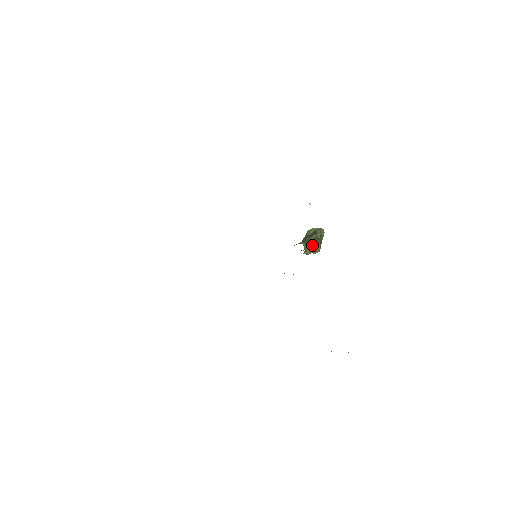
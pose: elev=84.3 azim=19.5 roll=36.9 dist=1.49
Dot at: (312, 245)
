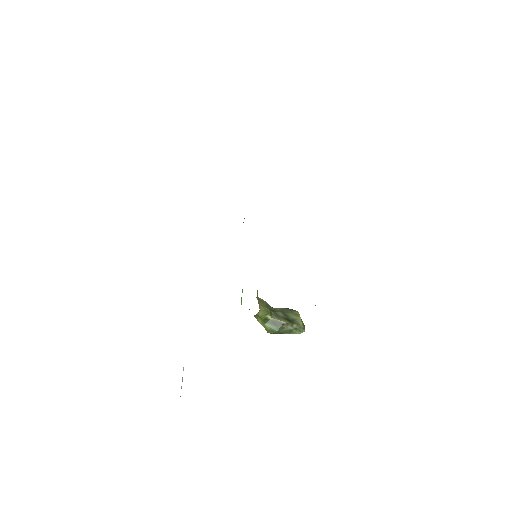
Dot at: (270, 323)
